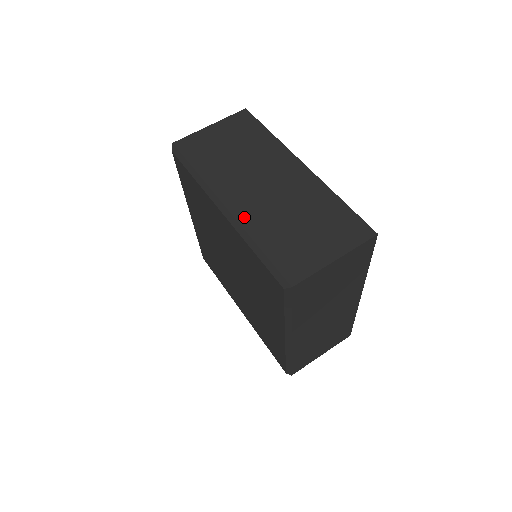
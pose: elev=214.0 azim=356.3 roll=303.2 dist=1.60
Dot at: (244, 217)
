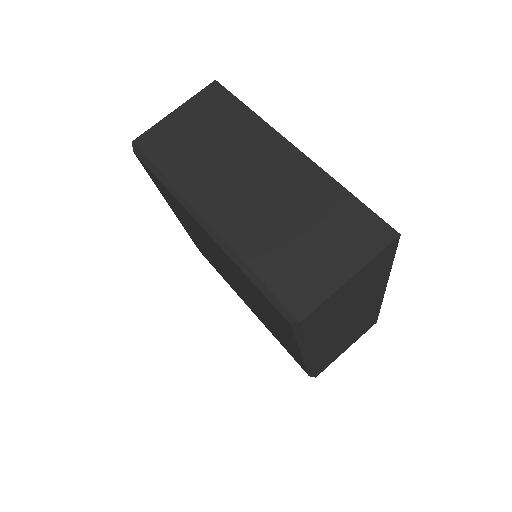
Dot at: (230, 232)
